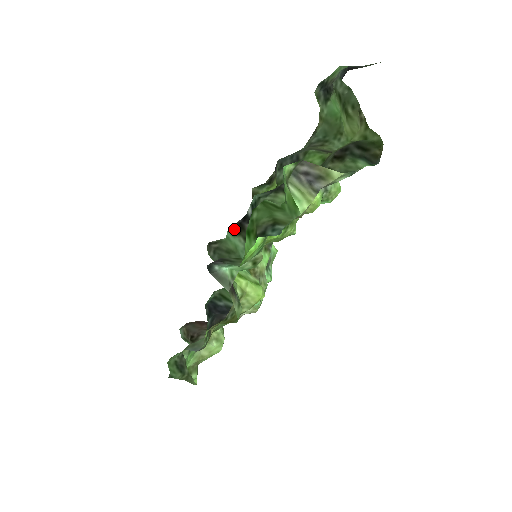
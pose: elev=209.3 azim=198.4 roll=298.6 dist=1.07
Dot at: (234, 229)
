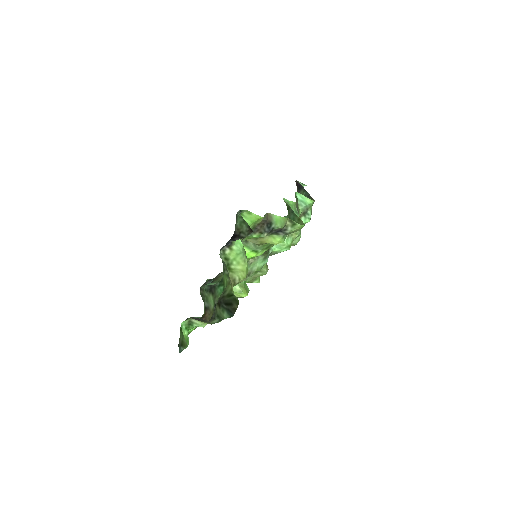
Dot at: occluded
